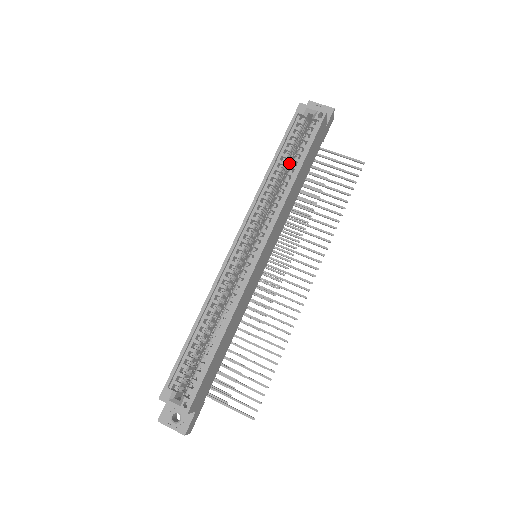
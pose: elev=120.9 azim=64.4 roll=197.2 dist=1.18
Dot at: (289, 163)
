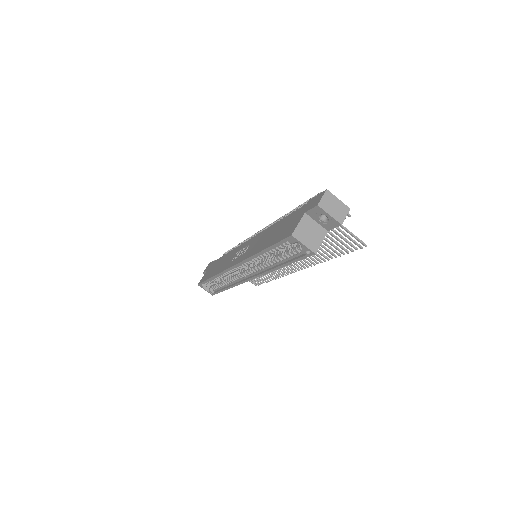
Dot at: occluded
